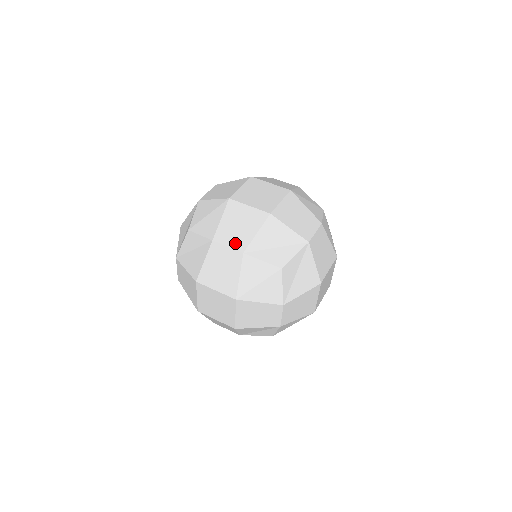
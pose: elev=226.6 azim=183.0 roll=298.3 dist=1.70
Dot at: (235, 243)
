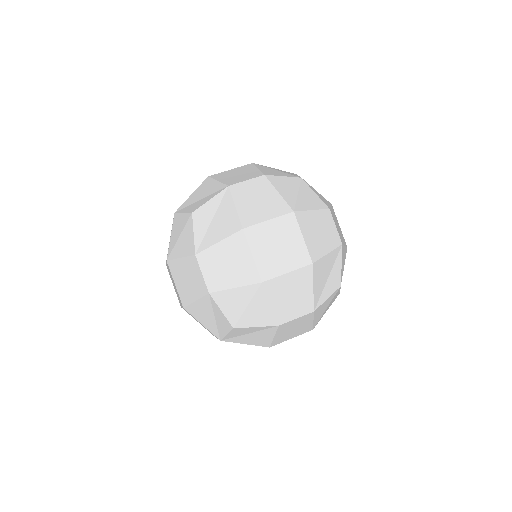
Dot at: occluded
